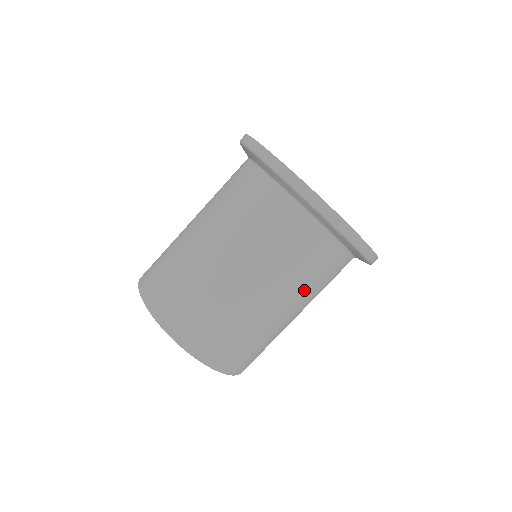
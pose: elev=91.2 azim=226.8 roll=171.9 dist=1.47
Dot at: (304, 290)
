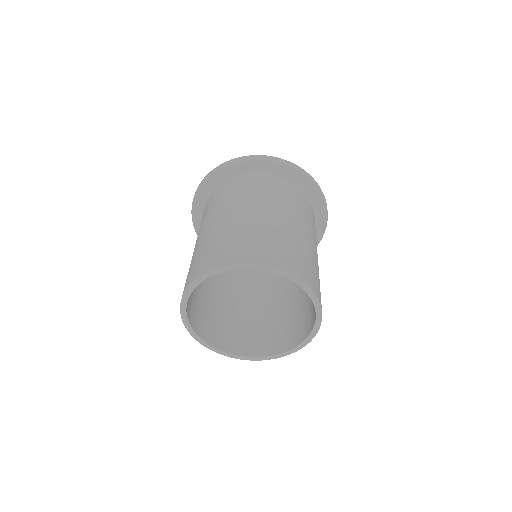
Dot at: (306, 220)
